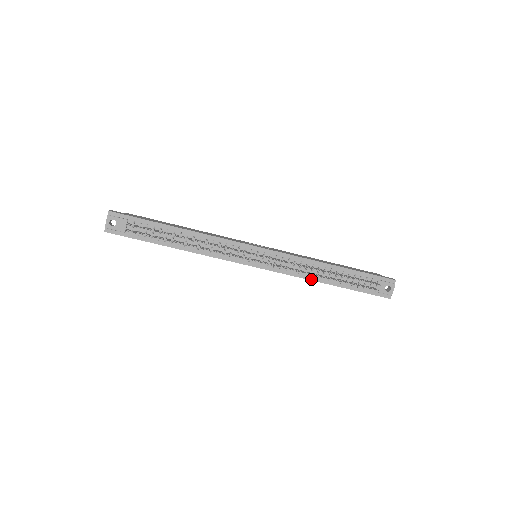
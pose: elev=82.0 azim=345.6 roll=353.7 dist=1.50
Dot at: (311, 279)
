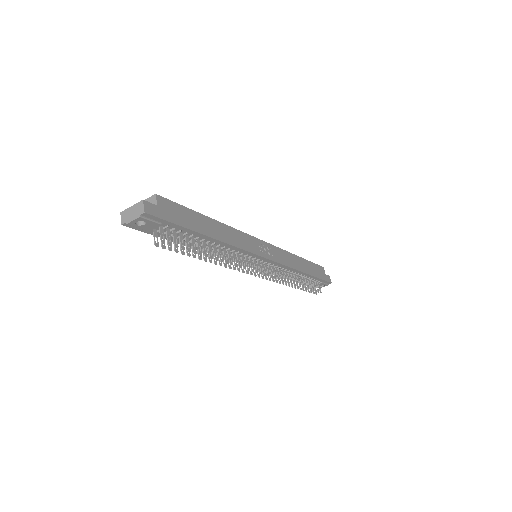
Dot at: occluded
